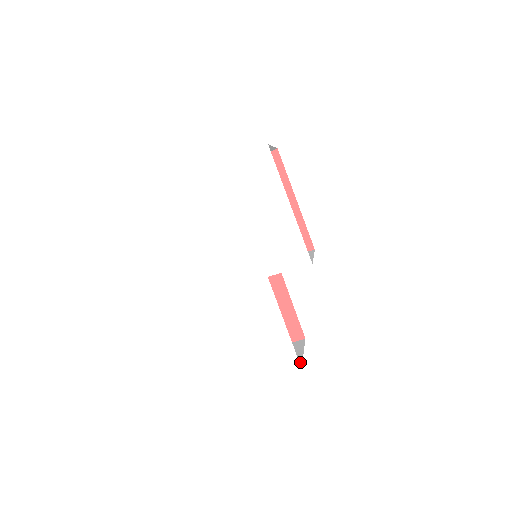
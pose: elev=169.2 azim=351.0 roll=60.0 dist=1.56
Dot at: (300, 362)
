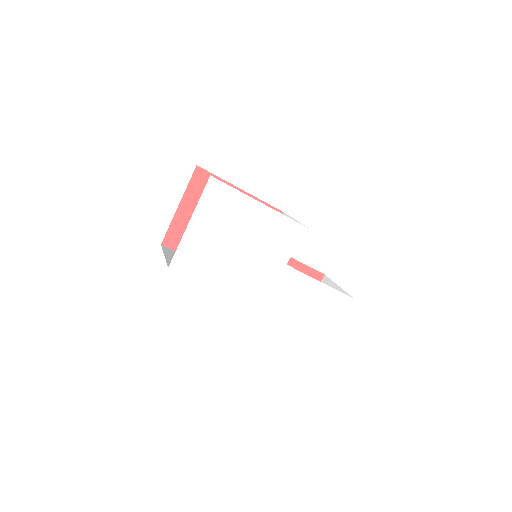
Dot at: occluded
